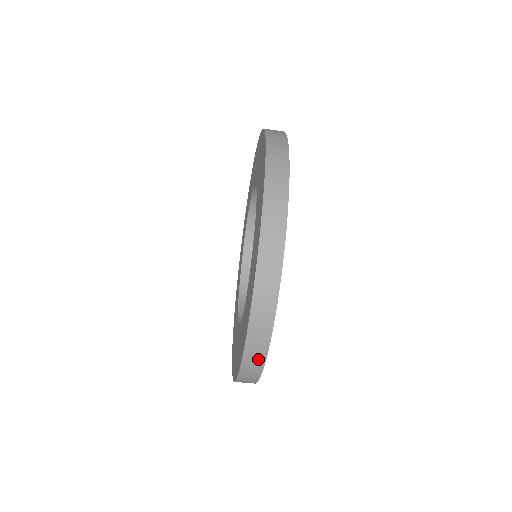
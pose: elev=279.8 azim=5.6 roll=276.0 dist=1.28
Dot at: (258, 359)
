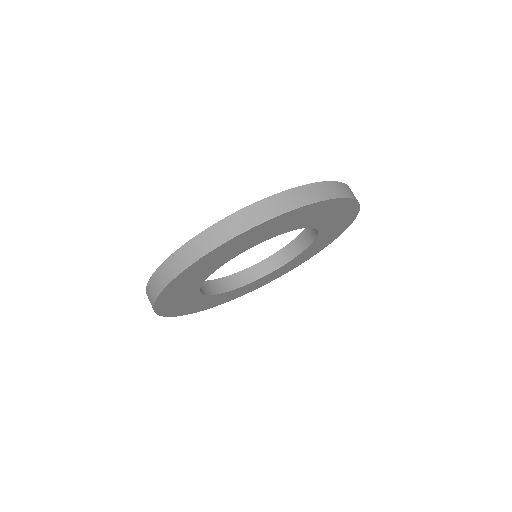
Dot at: occluded
